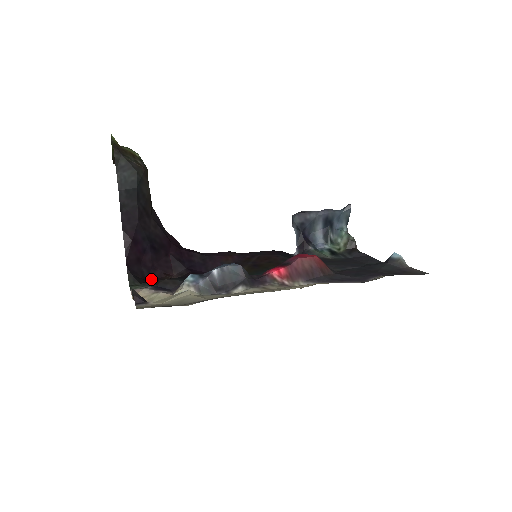
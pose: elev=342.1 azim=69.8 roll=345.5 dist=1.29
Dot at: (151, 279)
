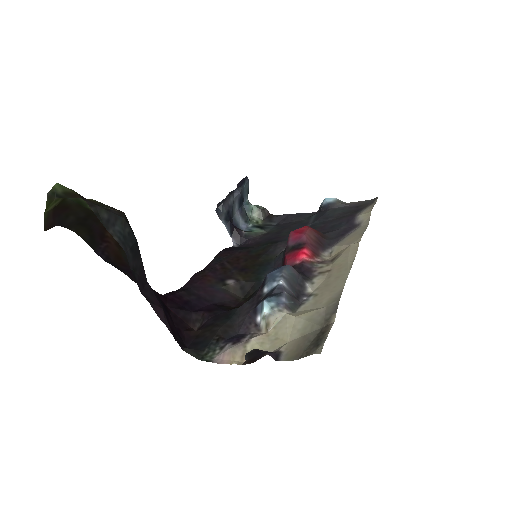
Dot at: (187, 344)
